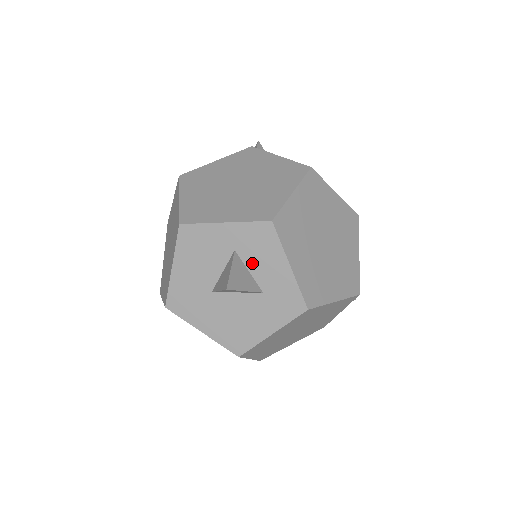
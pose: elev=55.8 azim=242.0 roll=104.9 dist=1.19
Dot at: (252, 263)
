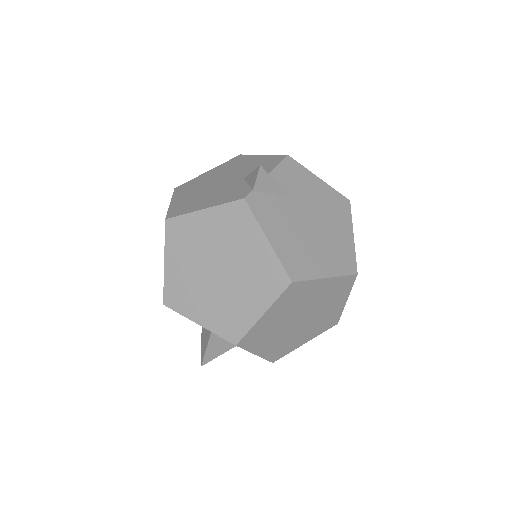
Dot at: occluded
